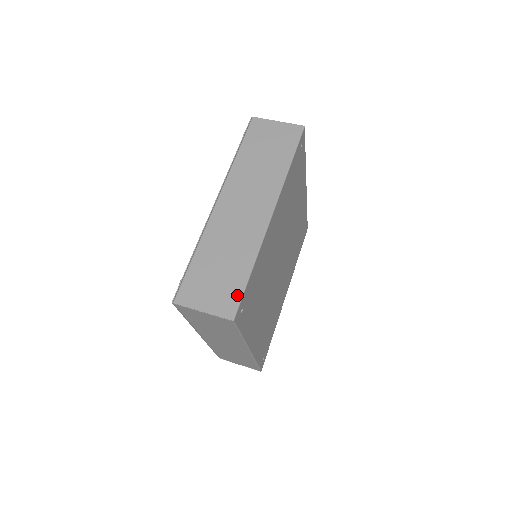
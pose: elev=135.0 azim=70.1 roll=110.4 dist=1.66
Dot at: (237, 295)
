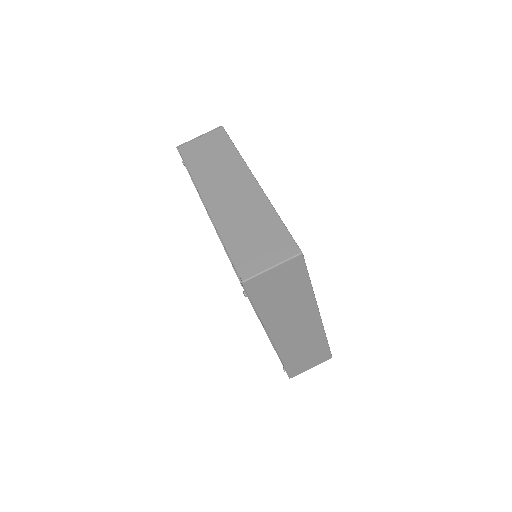
Dot at: (327, 352)
